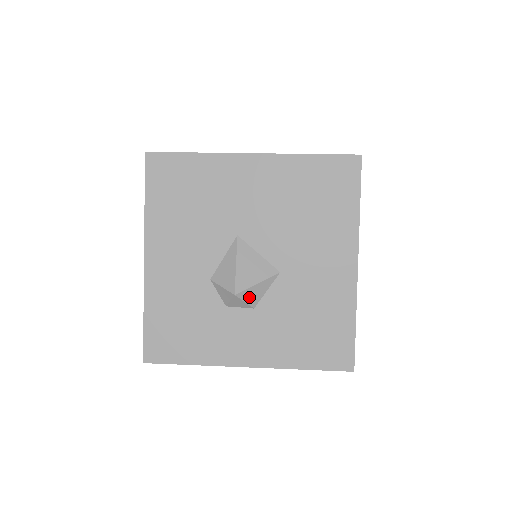
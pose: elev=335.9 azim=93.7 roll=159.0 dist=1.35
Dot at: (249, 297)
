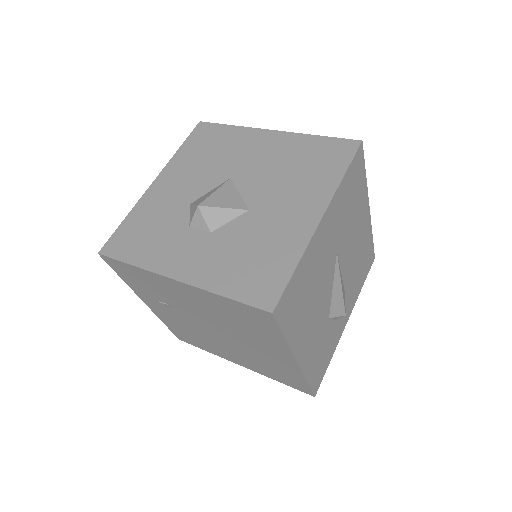
Dot at: (210, 217)
